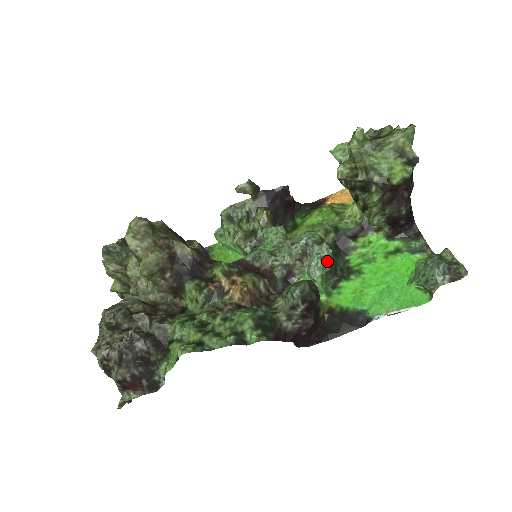
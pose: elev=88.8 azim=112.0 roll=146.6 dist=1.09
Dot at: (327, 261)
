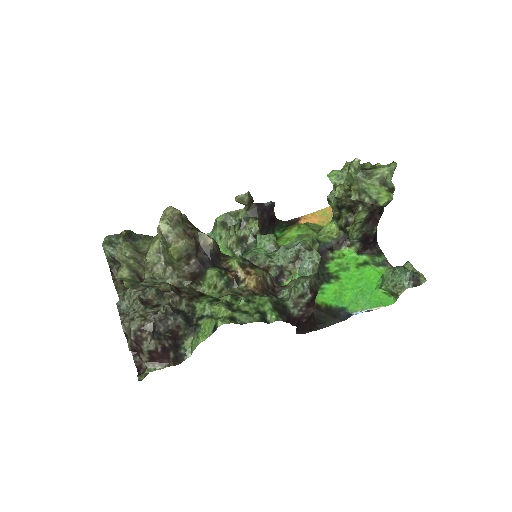
Dot at: (316, 265)
